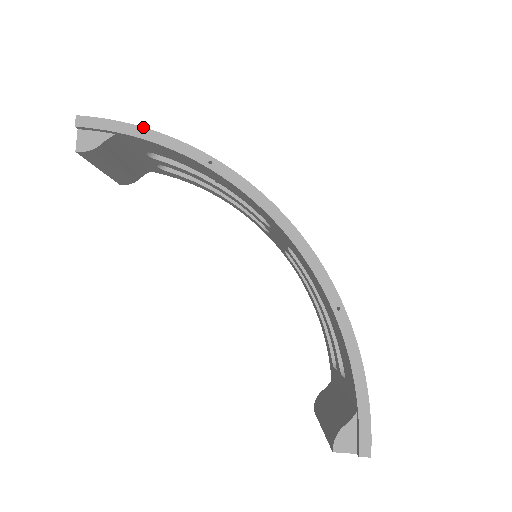
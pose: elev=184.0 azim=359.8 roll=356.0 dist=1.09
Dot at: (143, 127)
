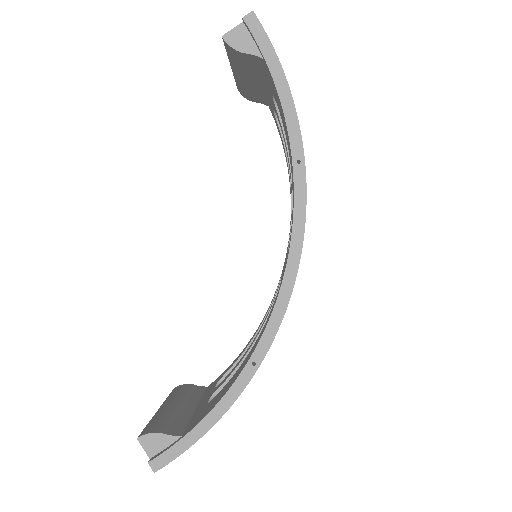
Dot at: occluded
